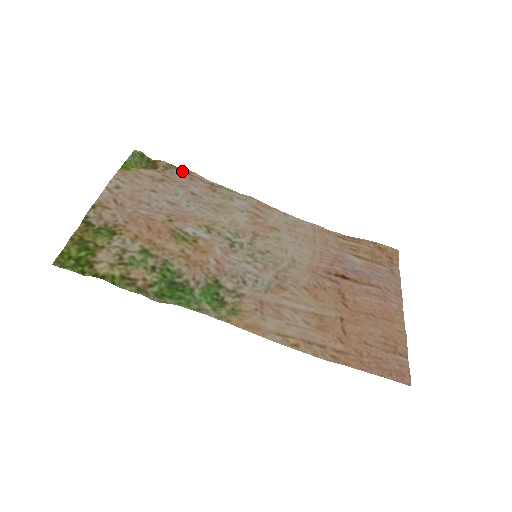
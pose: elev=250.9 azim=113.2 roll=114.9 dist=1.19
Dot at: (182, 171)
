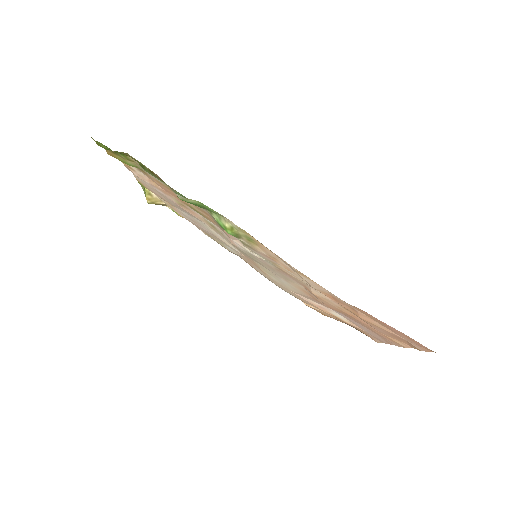
Dot at: (183, 217)
